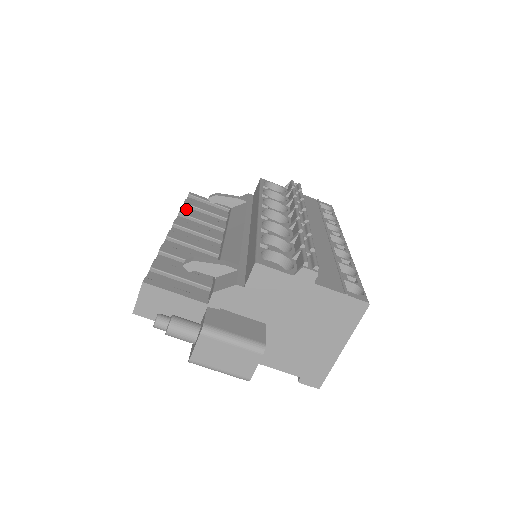
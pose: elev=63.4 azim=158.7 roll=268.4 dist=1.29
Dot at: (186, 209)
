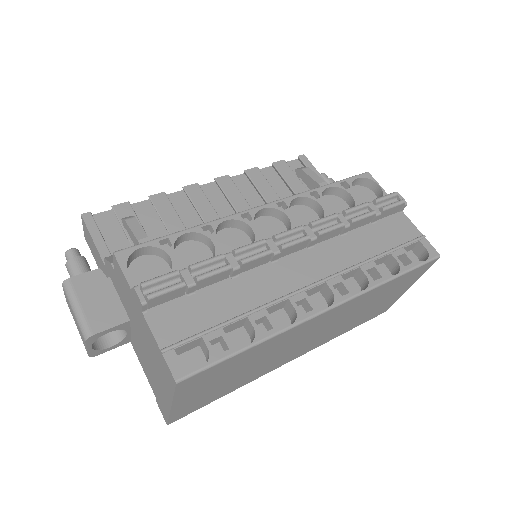
Dot at: (269, 171)
